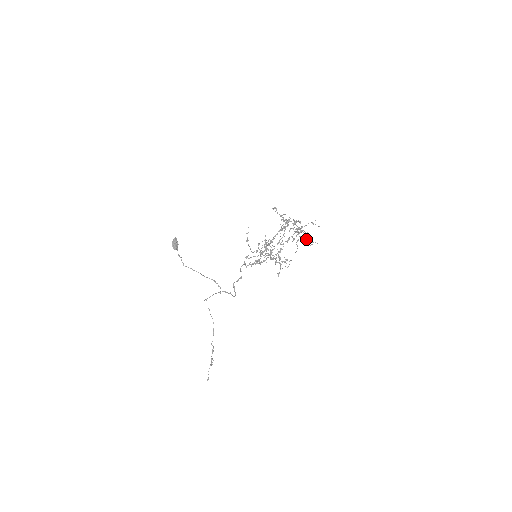
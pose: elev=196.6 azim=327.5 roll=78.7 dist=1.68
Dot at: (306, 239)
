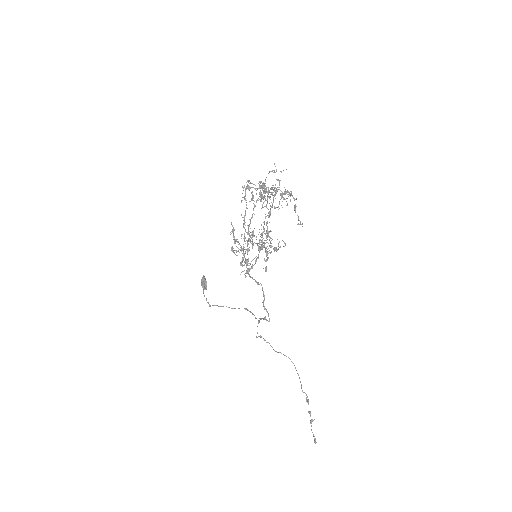
Dot at: occluded
